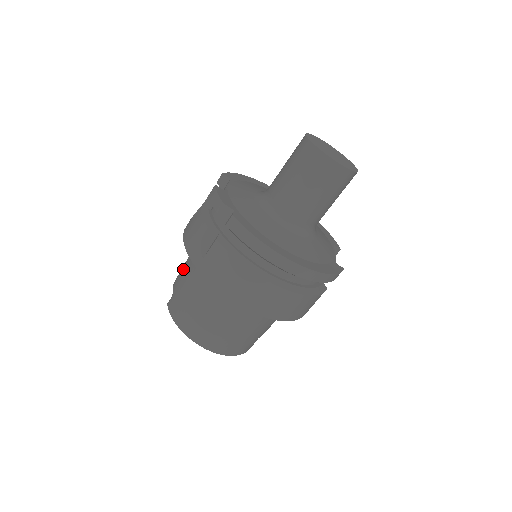
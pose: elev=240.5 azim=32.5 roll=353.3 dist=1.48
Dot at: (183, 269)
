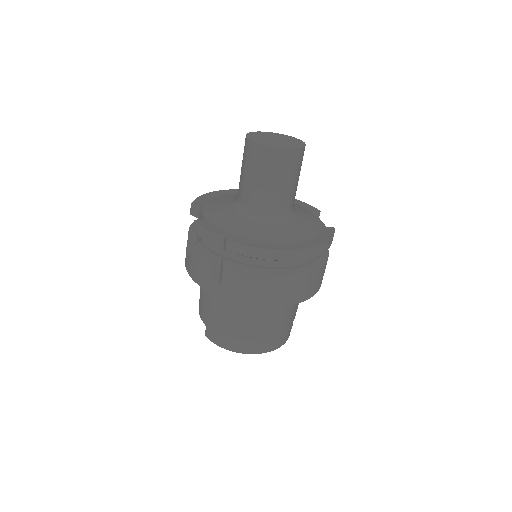
Dot at: (202, 301)
